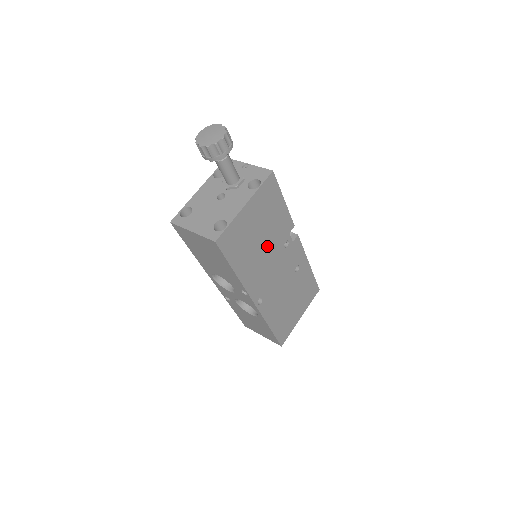
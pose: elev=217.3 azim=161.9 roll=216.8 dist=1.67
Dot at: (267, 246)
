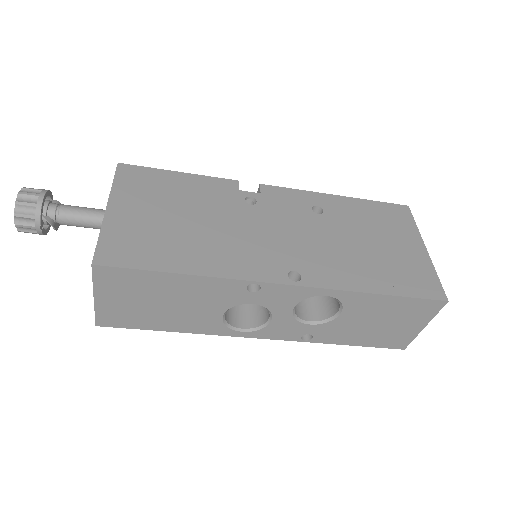
Dot at: (213, 220)
